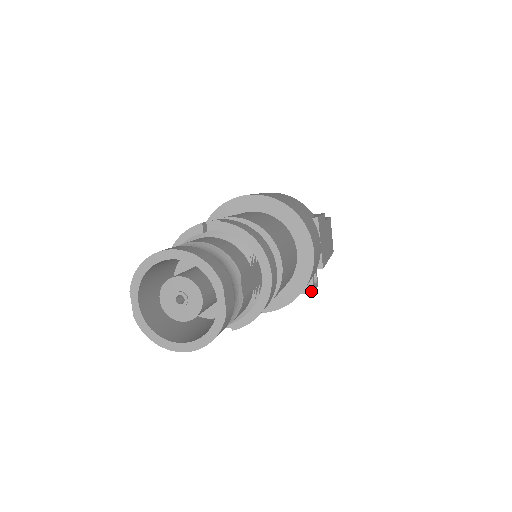
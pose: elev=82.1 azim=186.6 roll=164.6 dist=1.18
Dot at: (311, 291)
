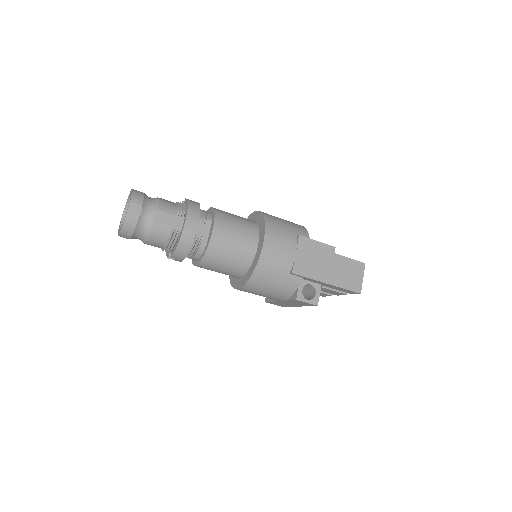
Dot at: (295, 298)
